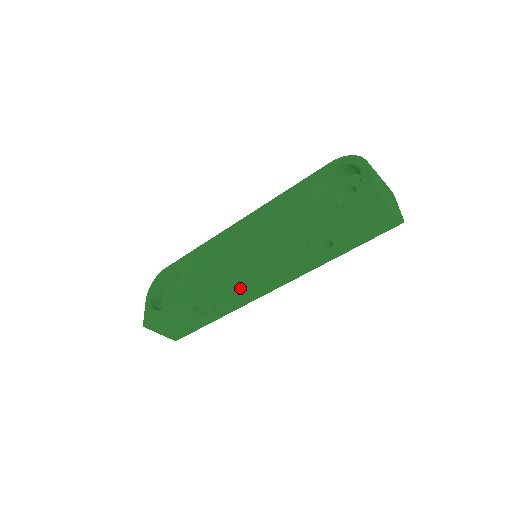
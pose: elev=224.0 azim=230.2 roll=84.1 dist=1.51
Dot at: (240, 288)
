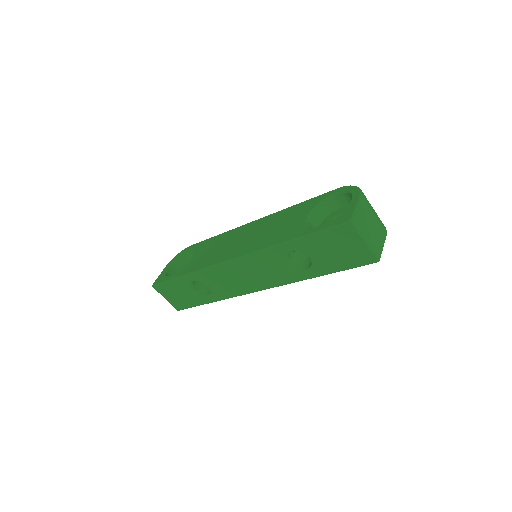
Dot at: (230, 278)
